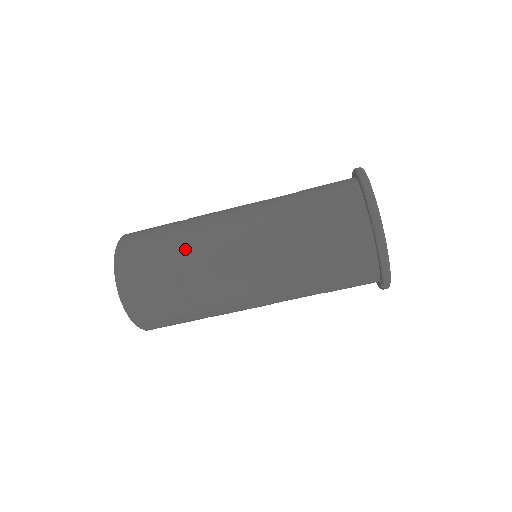
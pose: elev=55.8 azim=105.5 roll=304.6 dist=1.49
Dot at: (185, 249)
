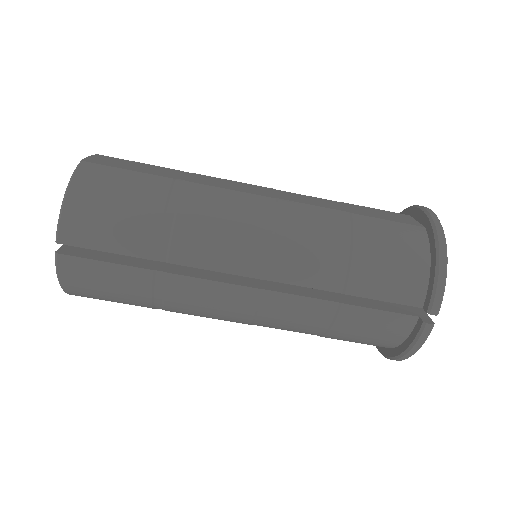
Dot at: (191, 176)
